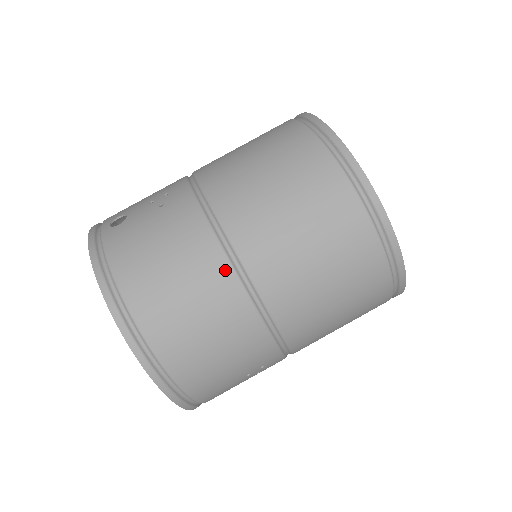
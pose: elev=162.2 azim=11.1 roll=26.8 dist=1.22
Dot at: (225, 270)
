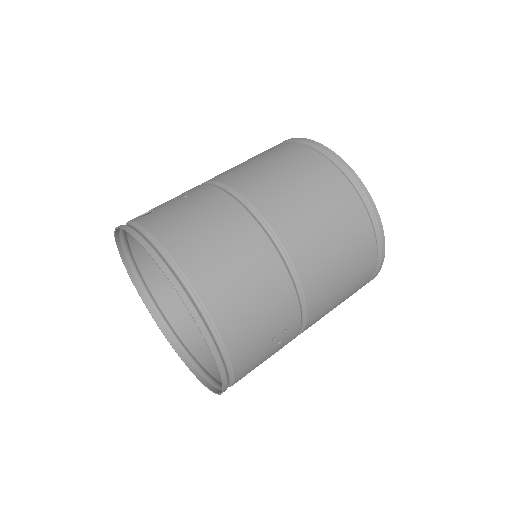
Dot at: (253, 227)
